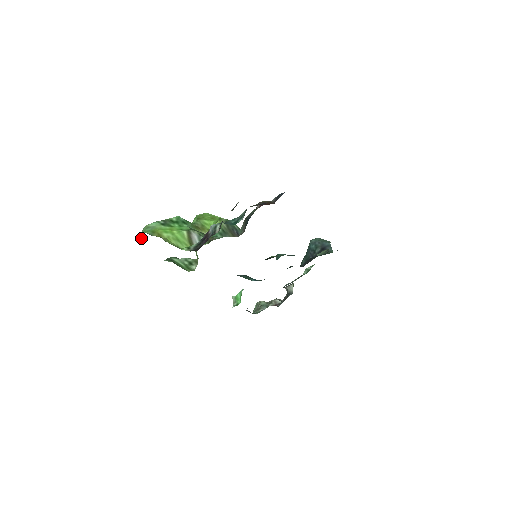
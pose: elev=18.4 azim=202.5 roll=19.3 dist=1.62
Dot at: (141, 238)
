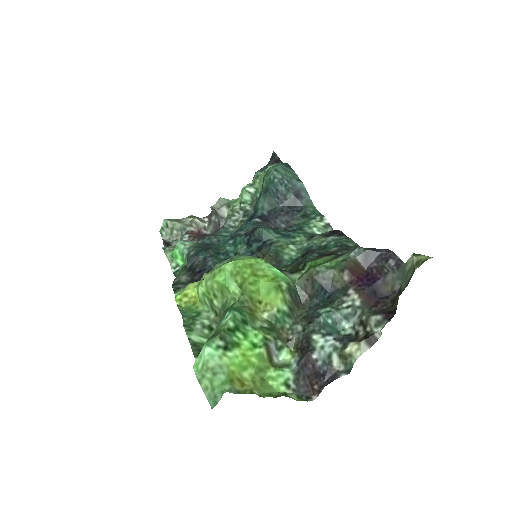
Dot at: (212, 396)
